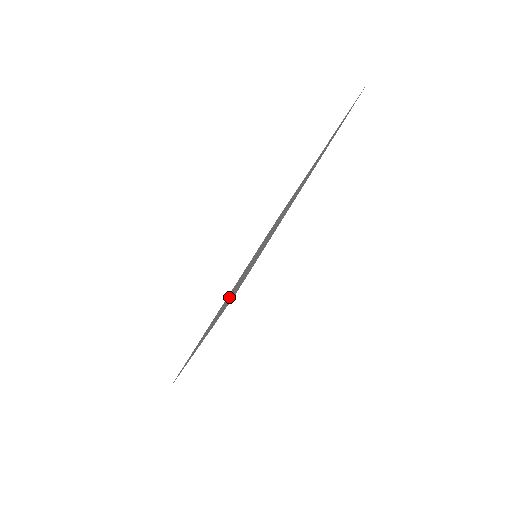
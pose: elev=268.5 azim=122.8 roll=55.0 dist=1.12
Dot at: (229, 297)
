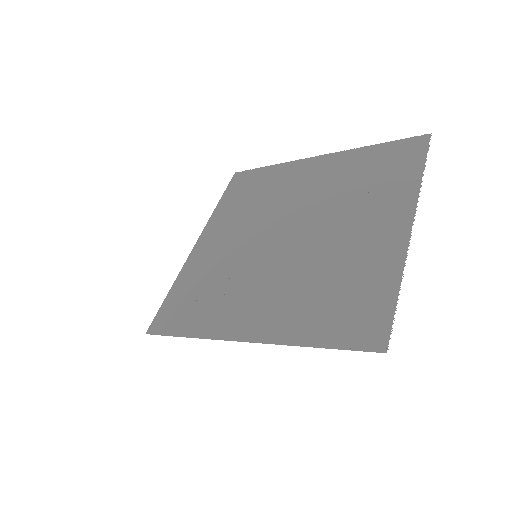
Dot at: (228, 248)
